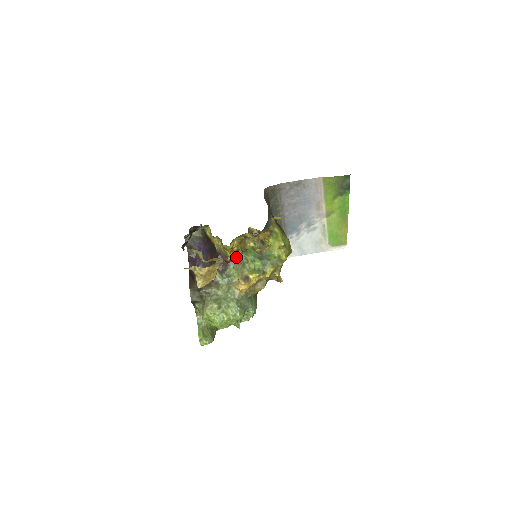
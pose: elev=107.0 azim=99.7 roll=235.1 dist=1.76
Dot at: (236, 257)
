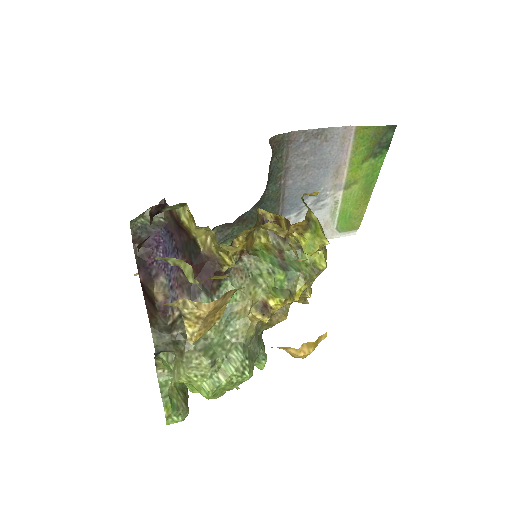
Dot at: (237, 264)
